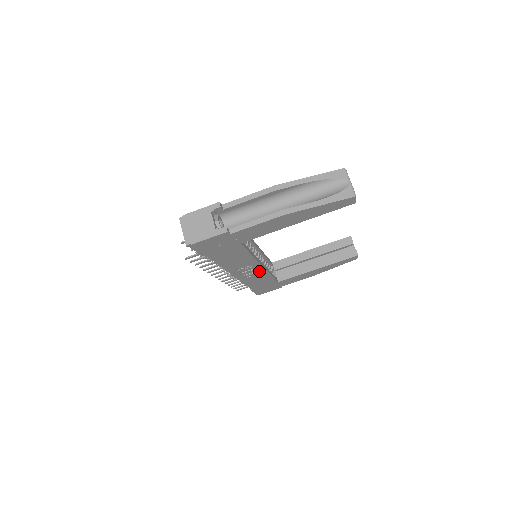
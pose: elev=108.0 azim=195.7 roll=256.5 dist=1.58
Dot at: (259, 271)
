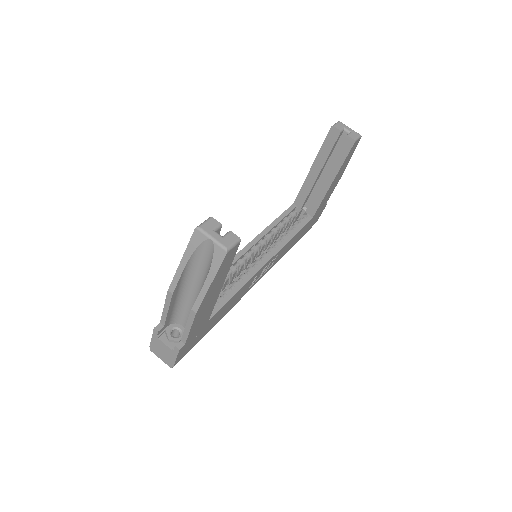
Dot at: (273, 258)
